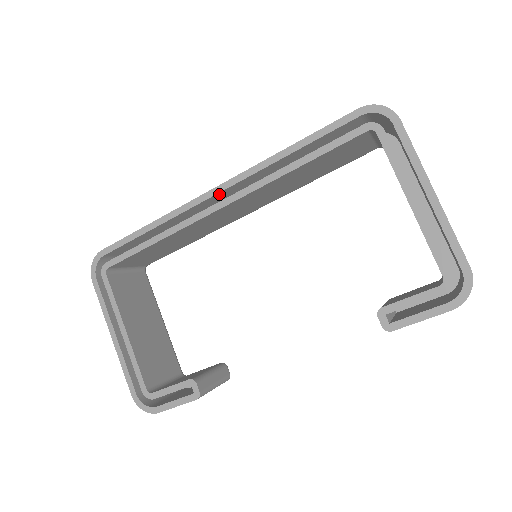
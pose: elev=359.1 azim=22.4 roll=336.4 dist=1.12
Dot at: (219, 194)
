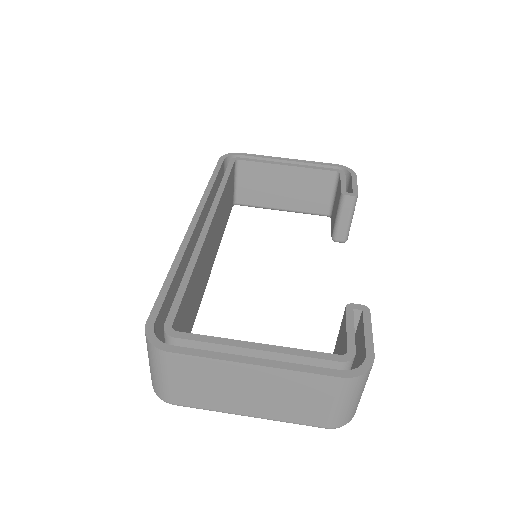
Dot at: (197, 224)
